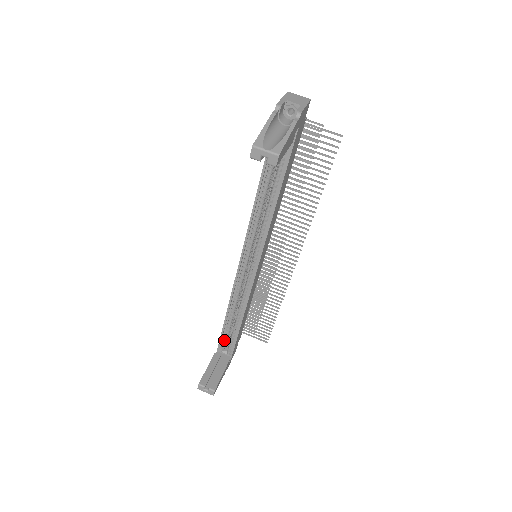
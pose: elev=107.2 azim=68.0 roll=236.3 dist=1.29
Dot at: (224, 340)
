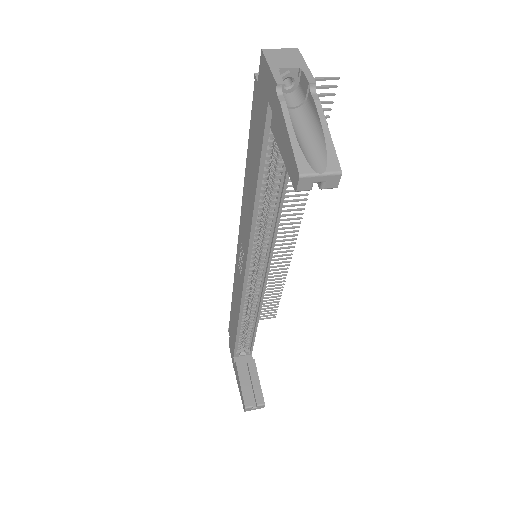
Dot at: (239, 345)
